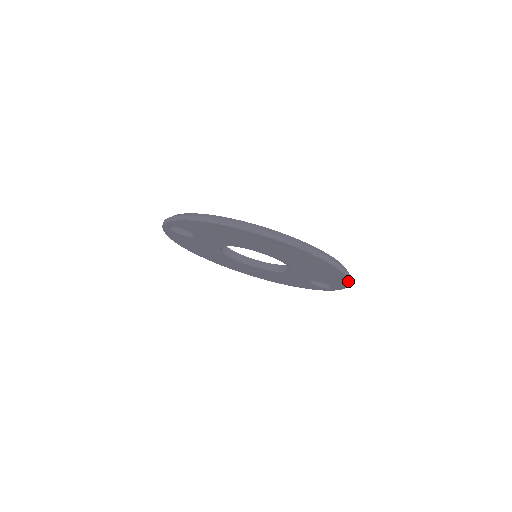
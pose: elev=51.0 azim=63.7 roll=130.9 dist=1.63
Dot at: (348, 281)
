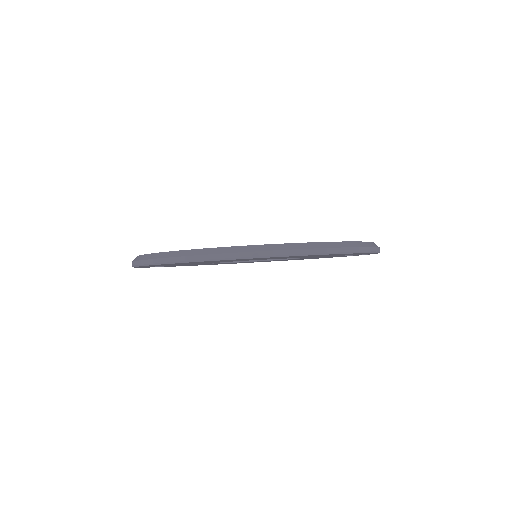
Dot at: occluded
